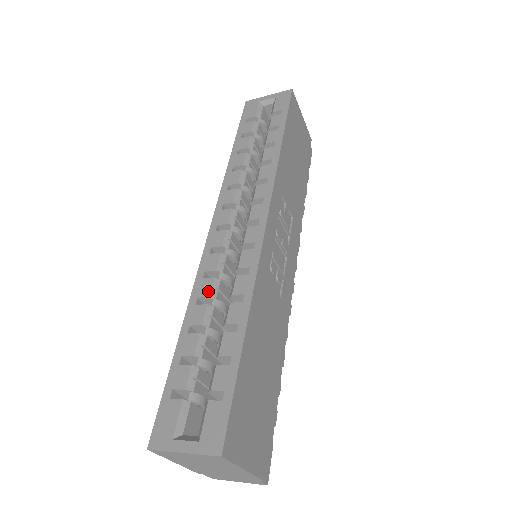
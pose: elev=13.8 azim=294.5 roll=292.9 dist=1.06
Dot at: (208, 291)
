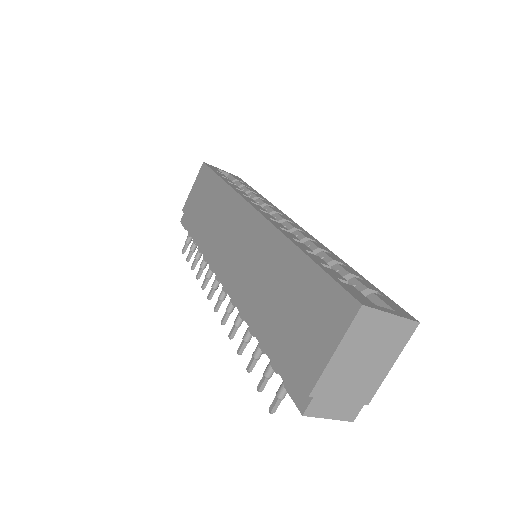
Dot at: (297, 238)
